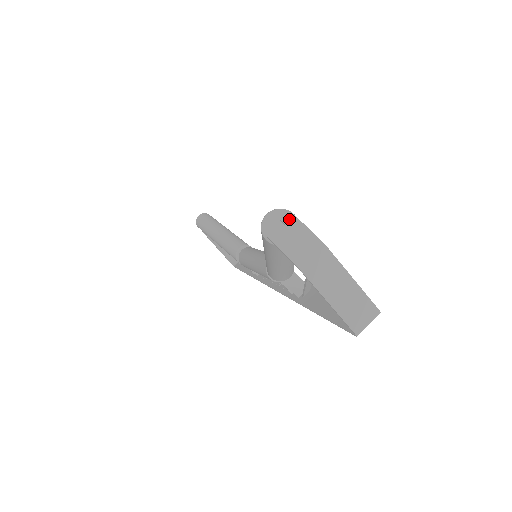
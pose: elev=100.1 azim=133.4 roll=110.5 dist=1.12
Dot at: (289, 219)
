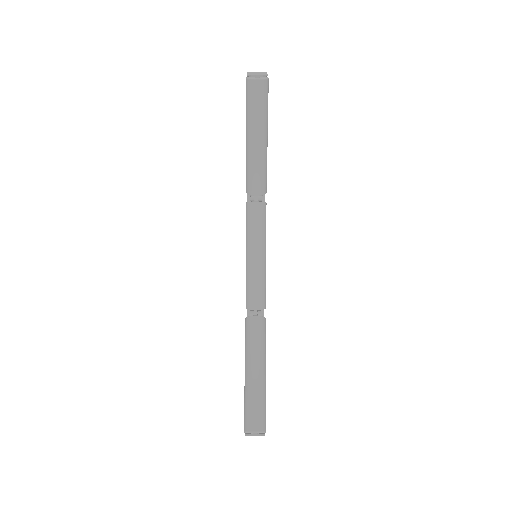
Dot at: occluded
